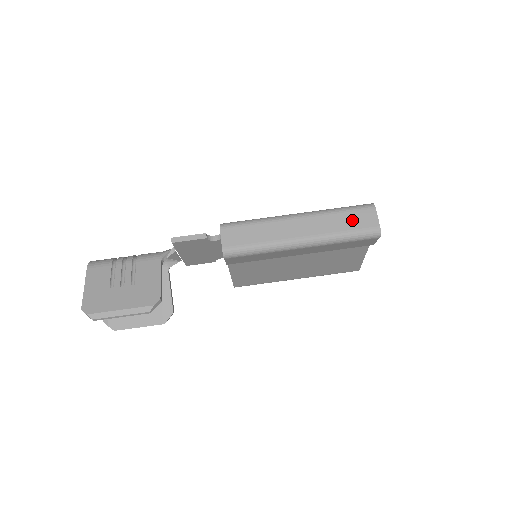
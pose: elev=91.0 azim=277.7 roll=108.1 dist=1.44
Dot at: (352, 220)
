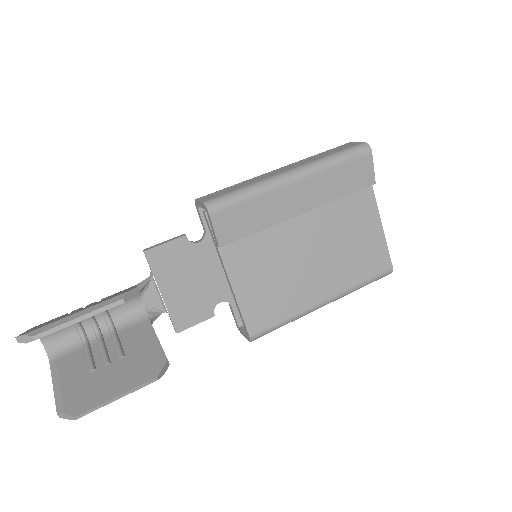
Dot at: (334, 150)
